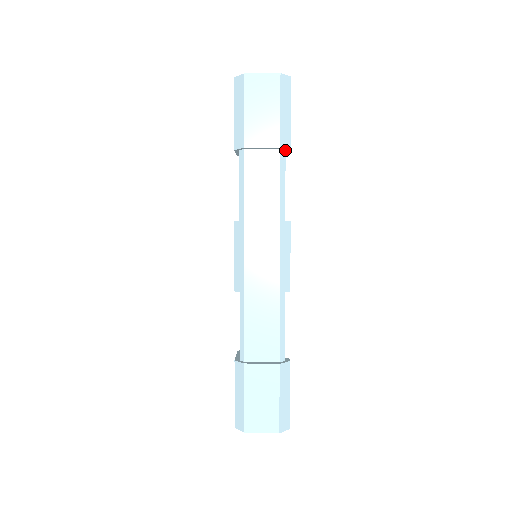
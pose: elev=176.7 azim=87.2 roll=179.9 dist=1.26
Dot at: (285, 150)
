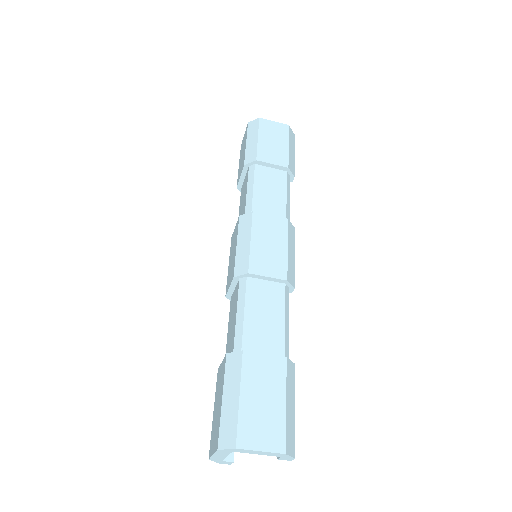
Dot at: (290, 176)
